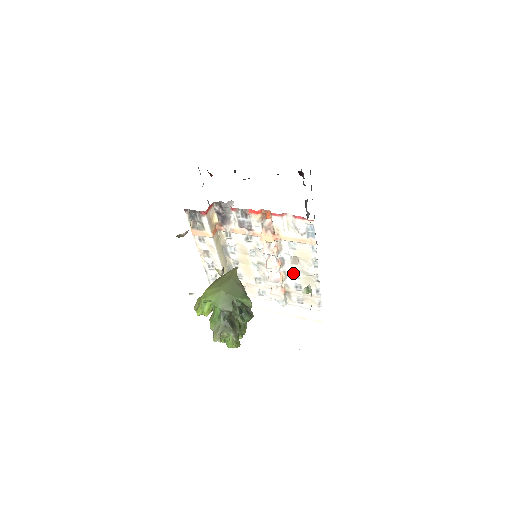
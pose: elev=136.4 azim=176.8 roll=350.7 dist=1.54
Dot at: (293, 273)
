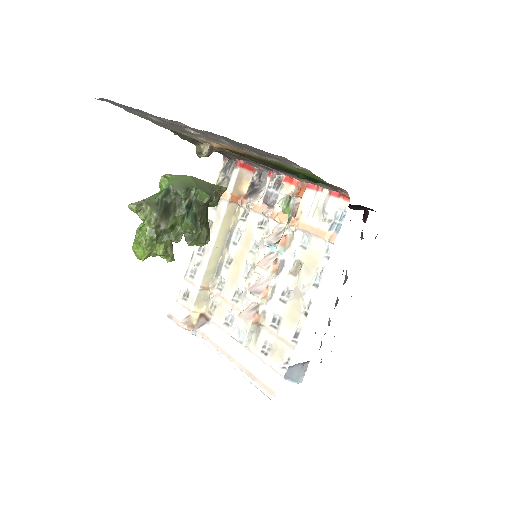
Dot at: (283, 292)
